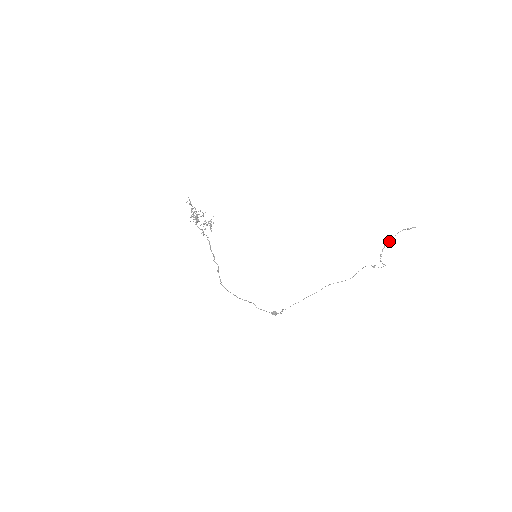
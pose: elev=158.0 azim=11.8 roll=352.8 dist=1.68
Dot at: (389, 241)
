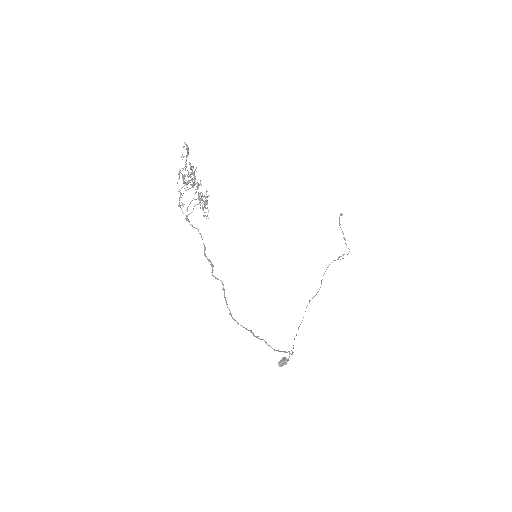
Dot at: occluded
